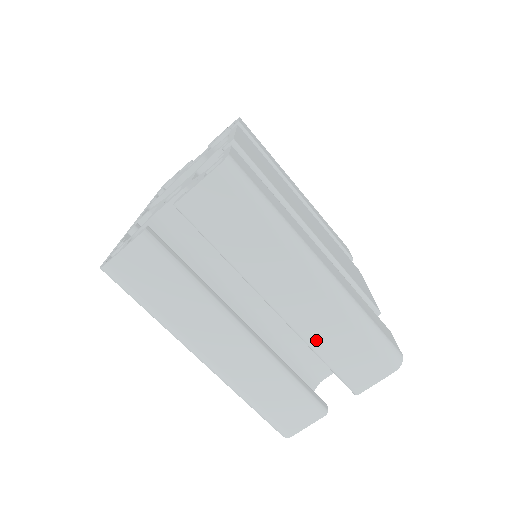
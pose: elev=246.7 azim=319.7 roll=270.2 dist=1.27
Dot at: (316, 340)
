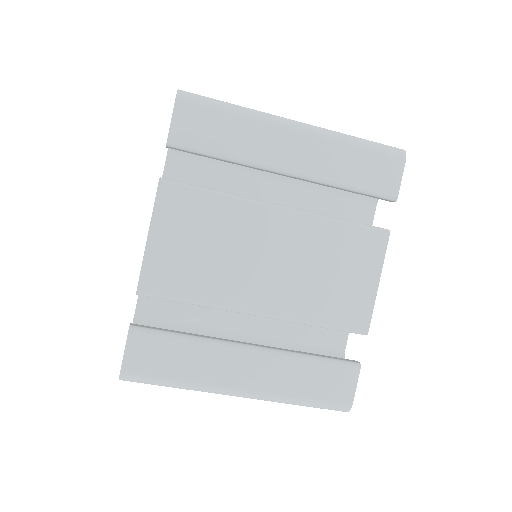
Dot at: occluded
